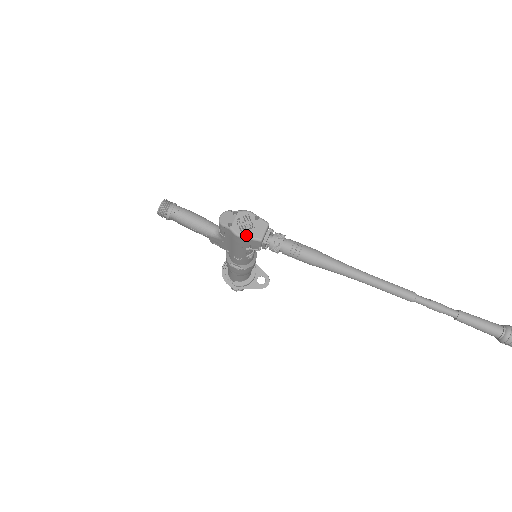
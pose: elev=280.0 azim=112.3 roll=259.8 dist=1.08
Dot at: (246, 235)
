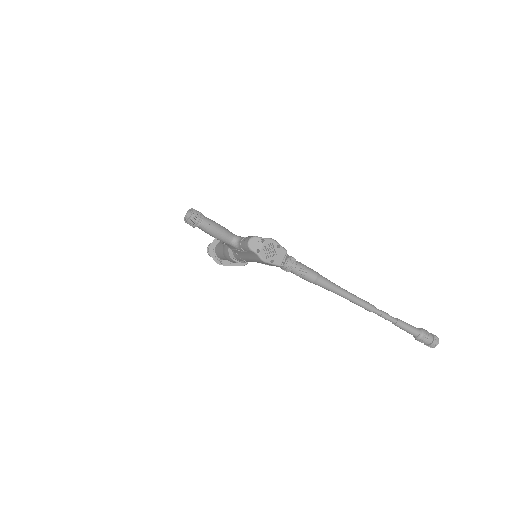
Dot at: occluded
